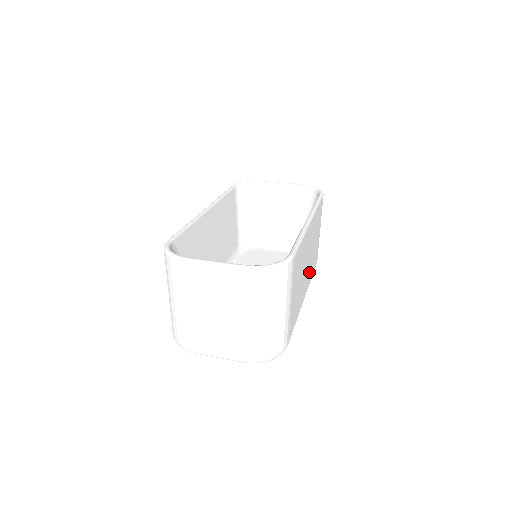
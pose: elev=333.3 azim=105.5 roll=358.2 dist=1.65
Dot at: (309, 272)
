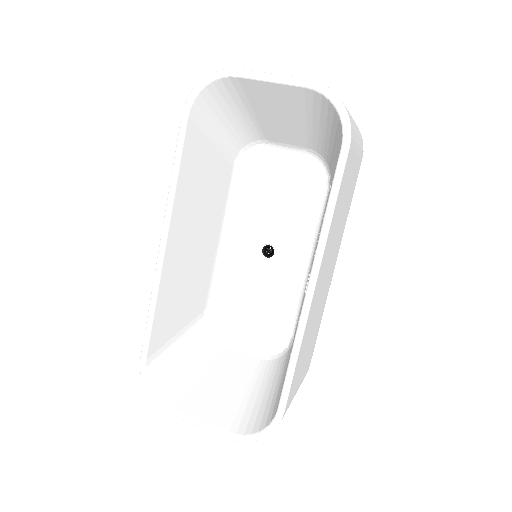
Dot at: (337, 246)
